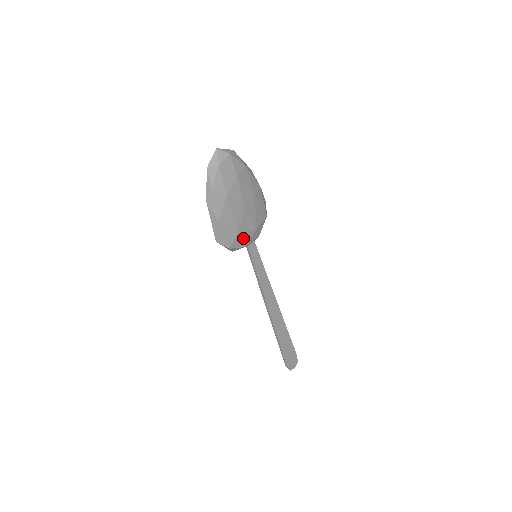
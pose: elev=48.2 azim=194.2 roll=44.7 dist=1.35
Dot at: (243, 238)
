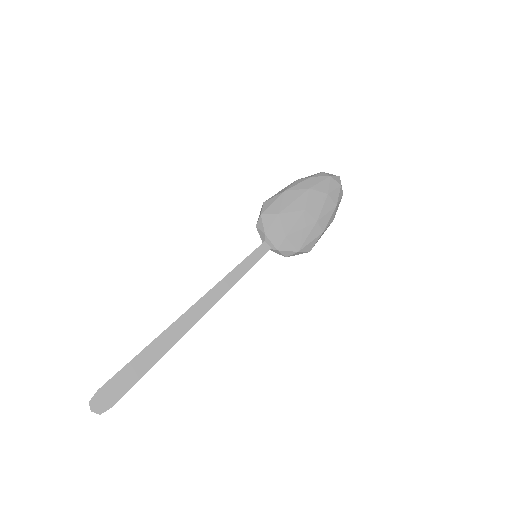
Dot at: (274, 225)
